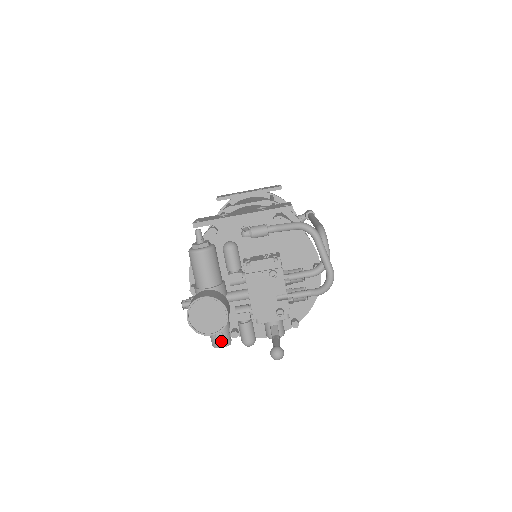
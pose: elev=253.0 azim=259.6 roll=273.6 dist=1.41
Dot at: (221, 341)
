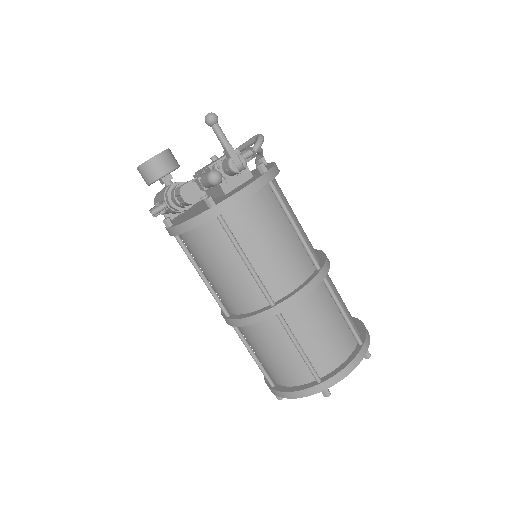
Dot at: (184, 184)
